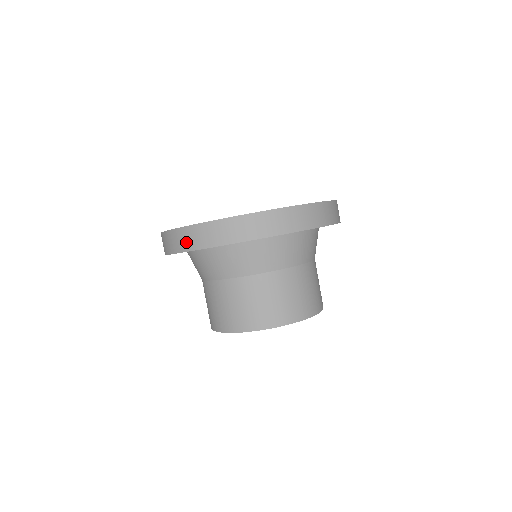
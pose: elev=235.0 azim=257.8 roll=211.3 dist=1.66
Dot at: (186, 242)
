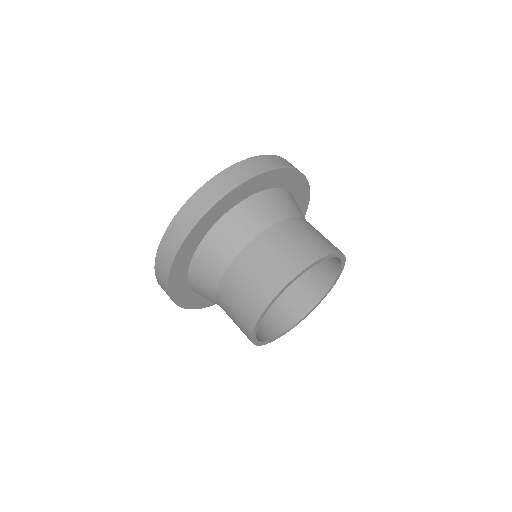
Dot at: (165, 262)
